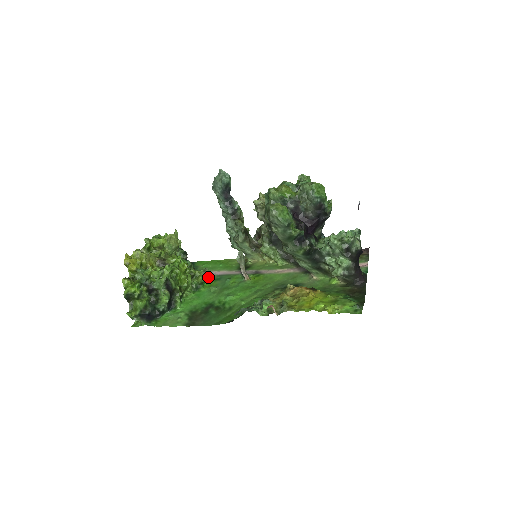
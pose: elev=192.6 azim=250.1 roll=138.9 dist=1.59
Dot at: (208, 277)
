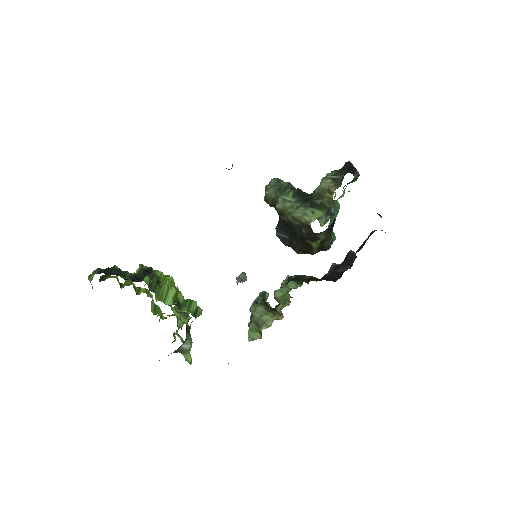
Dot at: occluded
